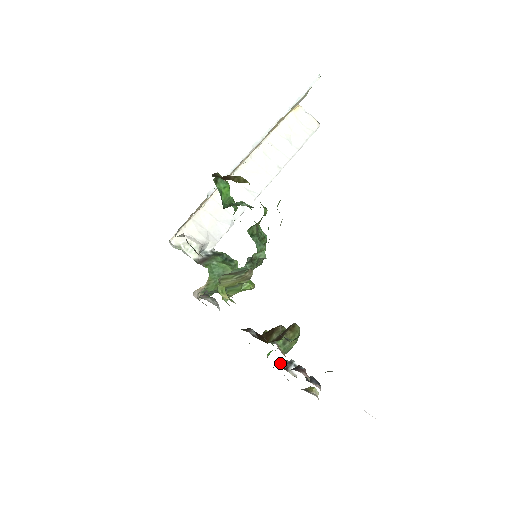
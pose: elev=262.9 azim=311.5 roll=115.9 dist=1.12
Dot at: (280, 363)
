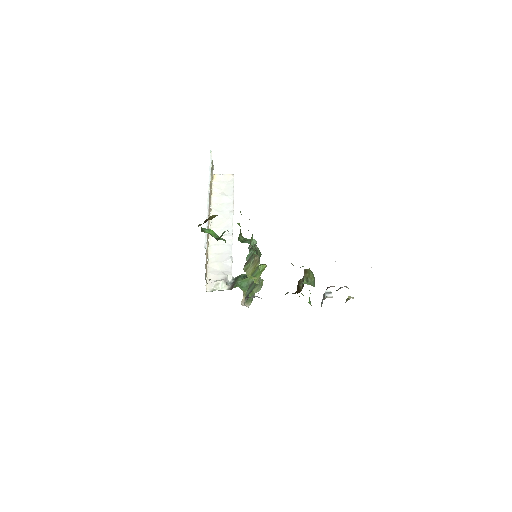
Dot at: (321, 303)
